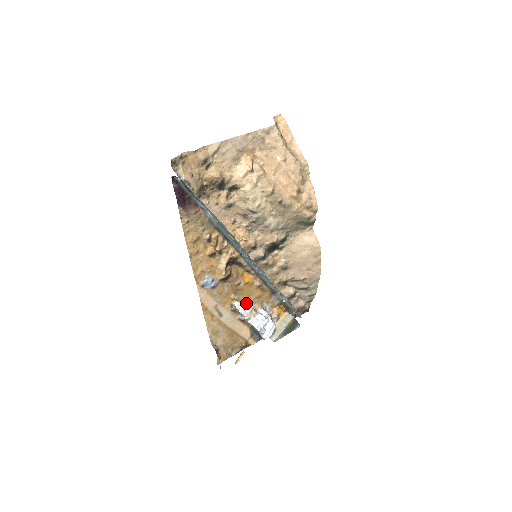
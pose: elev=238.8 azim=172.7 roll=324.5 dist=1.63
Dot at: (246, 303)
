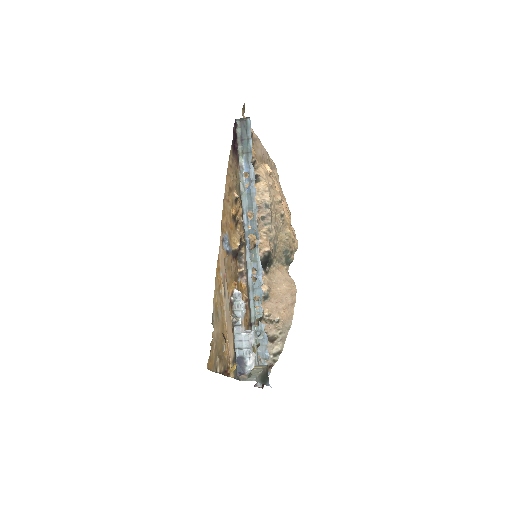
Dot at: (243, 301)
